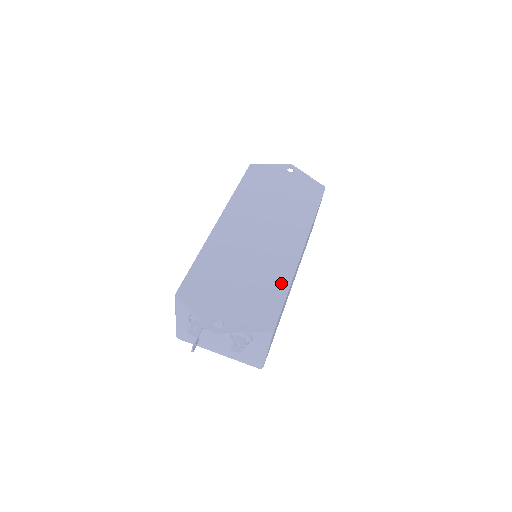
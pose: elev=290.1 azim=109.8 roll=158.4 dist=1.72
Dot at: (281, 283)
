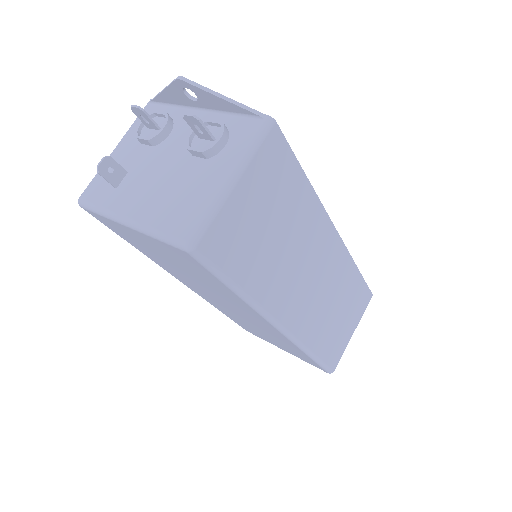
Dot at: occluded
